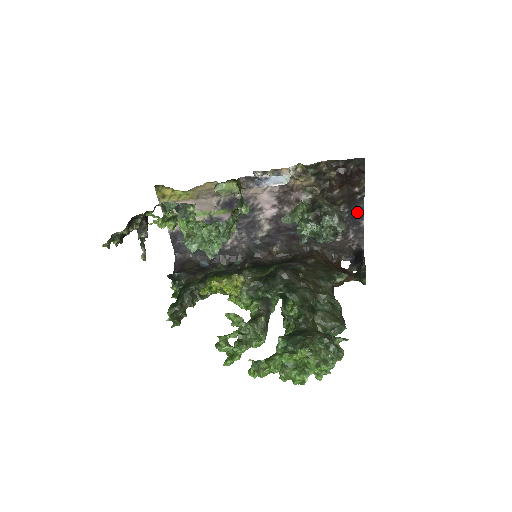
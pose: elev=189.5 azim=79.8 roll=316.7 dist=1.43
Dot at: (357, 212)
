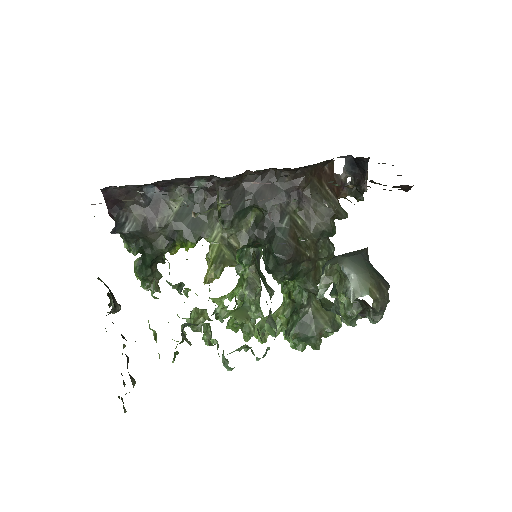
Dot at: occluded
